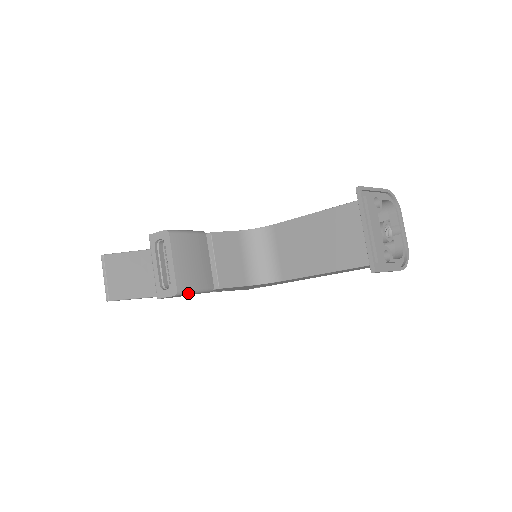
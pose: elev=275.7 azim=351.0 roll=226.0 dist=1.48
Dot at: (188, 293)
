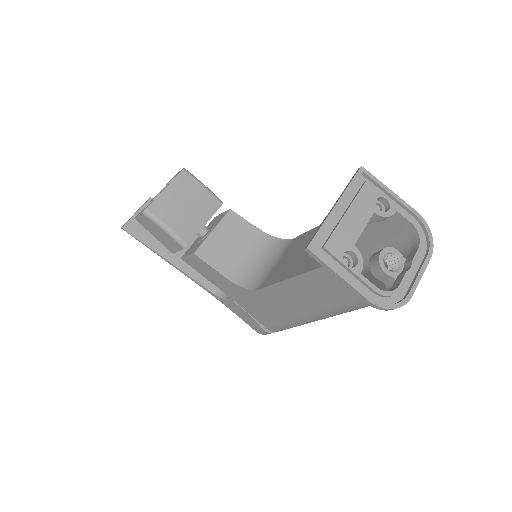
Dot at: (156, 222)
